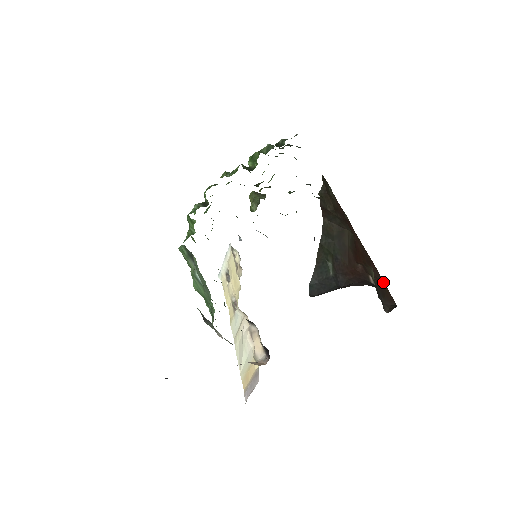
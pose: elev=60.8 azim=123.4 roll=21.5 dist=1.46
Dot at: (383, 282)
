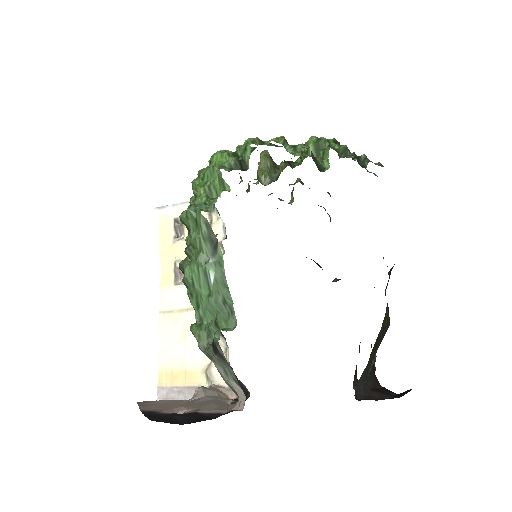
Dot at: occluded
